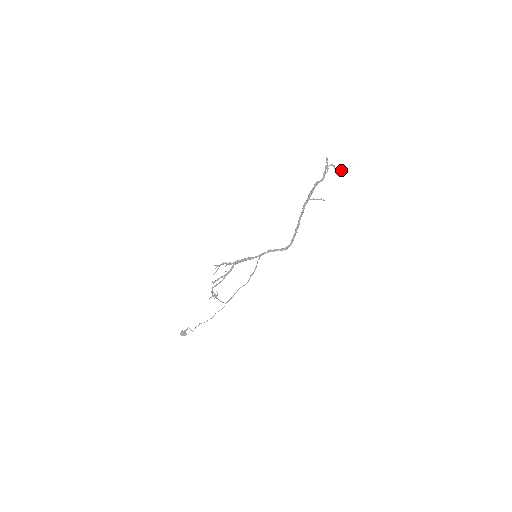
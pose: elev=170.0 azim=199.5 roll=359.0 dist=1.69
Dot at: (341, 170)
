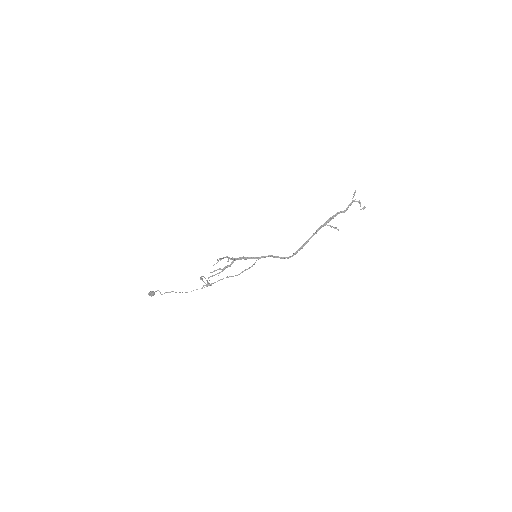
Dot at: (364, 208)
